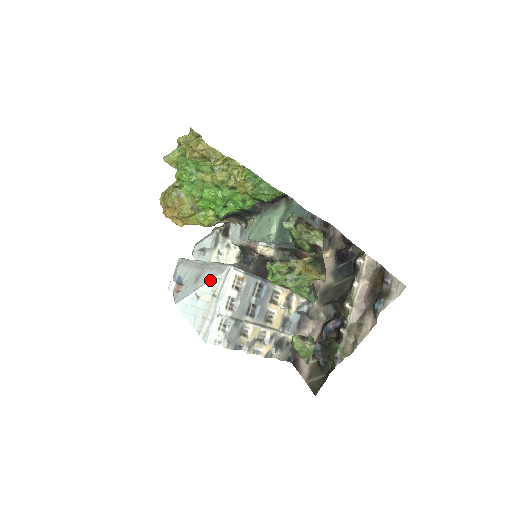
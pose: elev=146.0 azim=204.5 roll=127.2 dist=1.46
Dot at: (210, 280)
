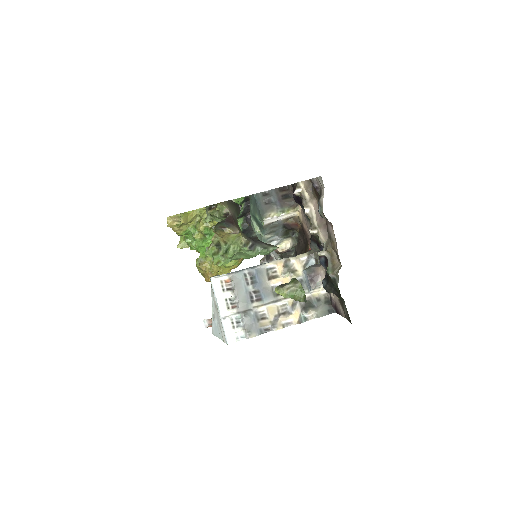
Dot at: occluded
